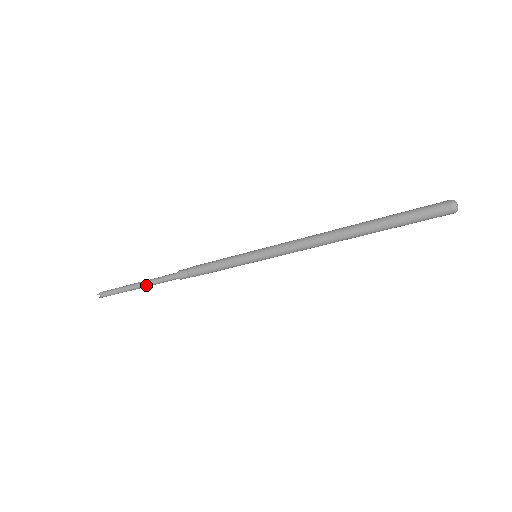
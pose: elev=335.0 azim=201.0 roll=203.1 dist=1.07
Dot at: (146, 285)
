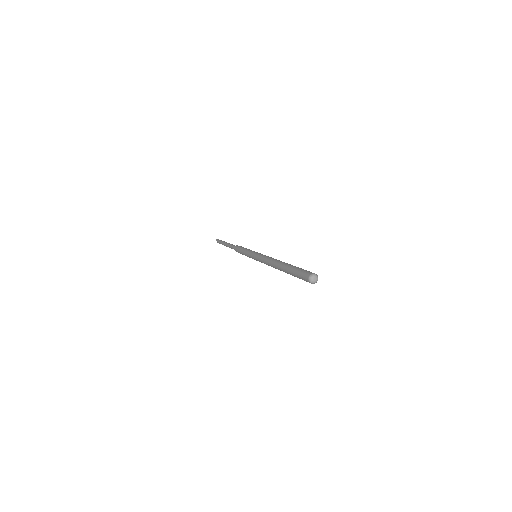
Dot at: (227, 246)
